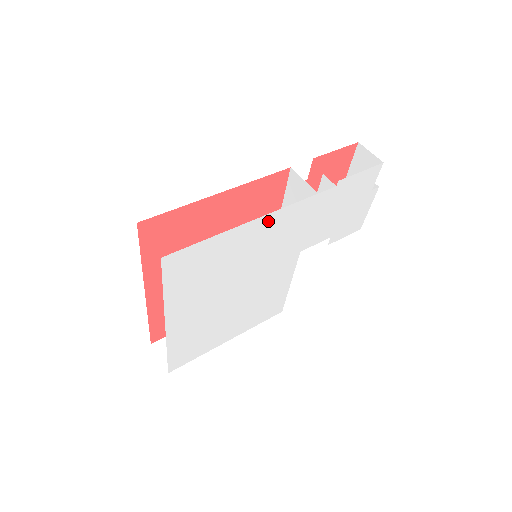
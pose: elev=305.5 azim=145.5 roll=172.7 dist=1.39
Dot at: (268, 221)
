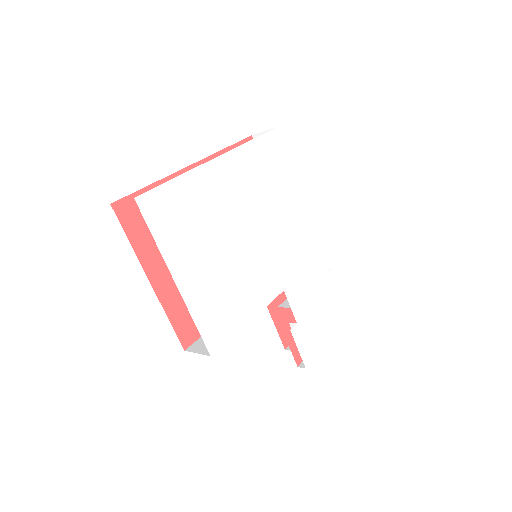
Dot at: (304, 217)
